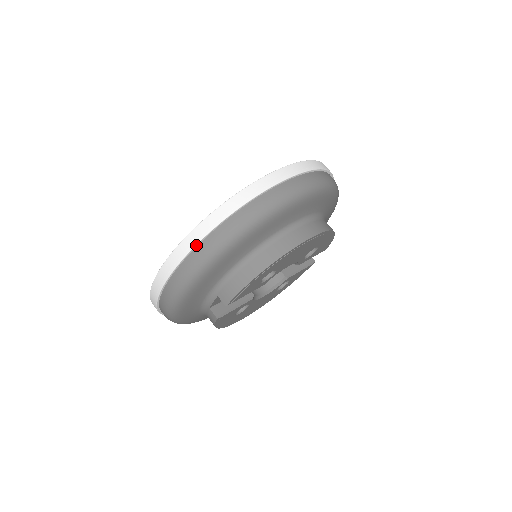
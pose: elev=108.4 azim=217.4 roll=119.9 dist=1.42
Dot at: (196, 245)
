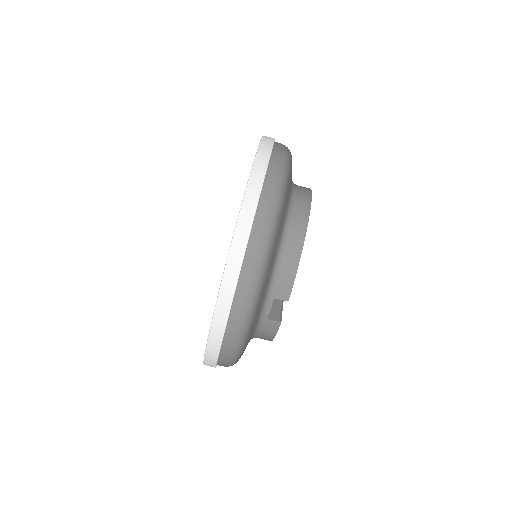
Dot at: (245, 253)
